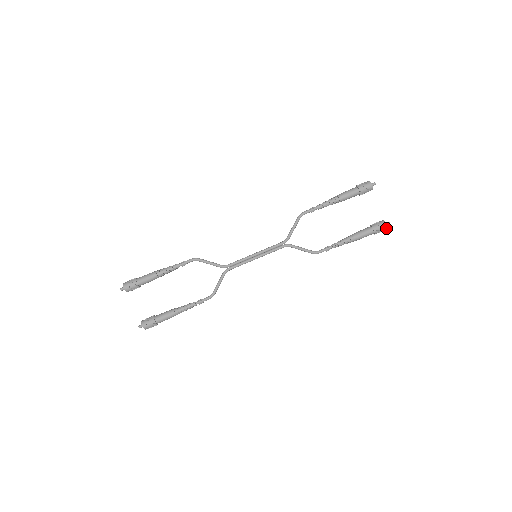
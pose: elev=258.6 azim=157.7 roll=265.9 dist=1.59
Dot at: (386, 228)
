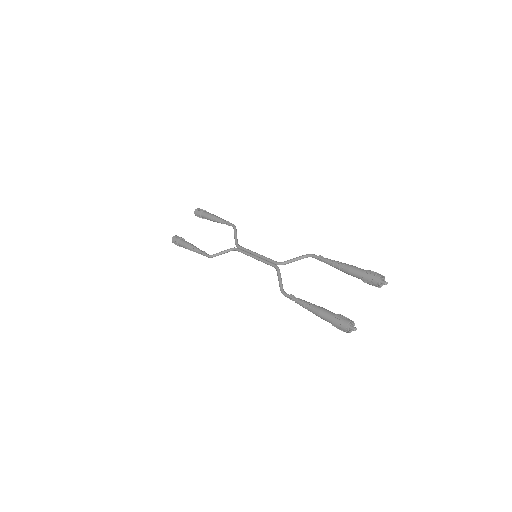
Dot at: (346, 328)
